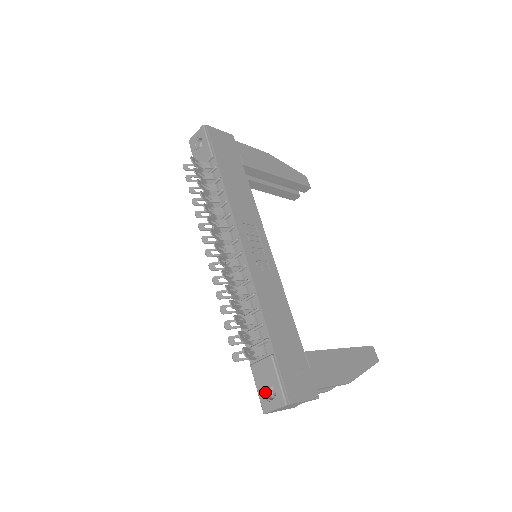
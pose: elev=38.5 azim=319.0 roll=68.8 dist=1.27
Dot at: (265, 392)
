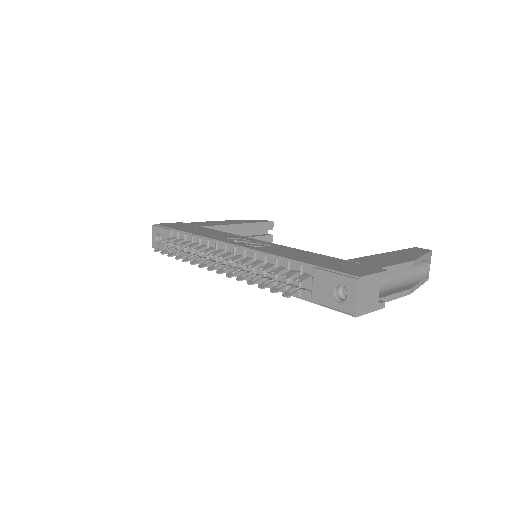
Dot at: (338, 300)
